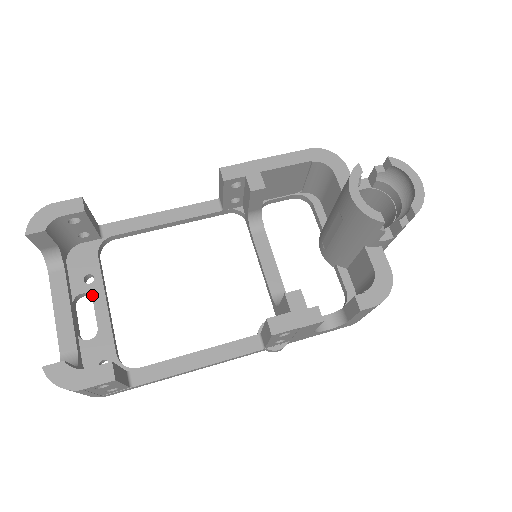
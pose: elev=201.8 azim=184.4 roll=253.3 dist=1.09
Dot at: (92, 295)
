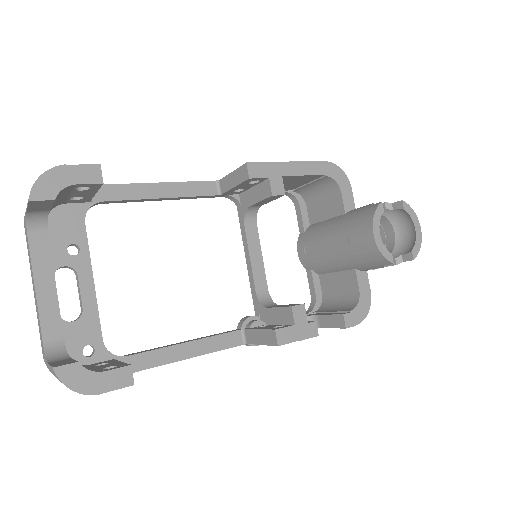
Dot at: (77, 269)
